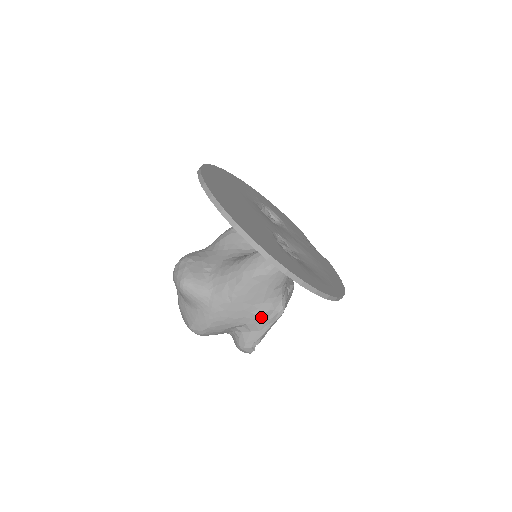
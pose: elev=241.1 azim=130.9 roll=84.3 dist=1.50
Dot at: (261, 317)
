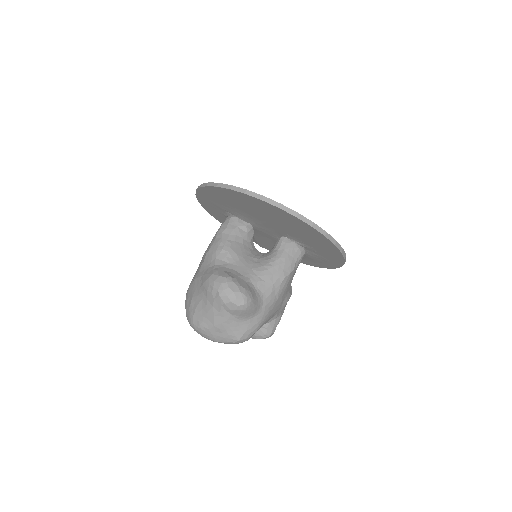
Dot at: occluded
